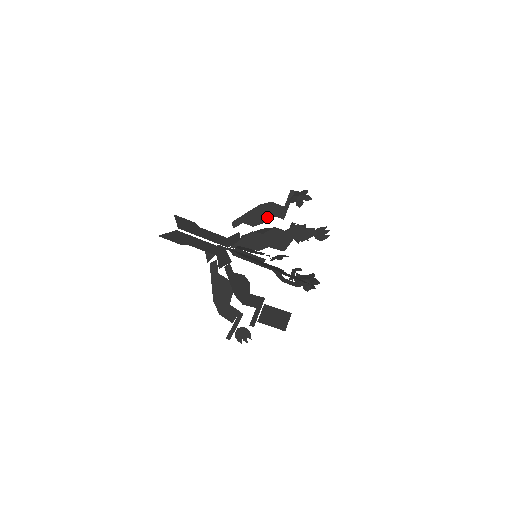
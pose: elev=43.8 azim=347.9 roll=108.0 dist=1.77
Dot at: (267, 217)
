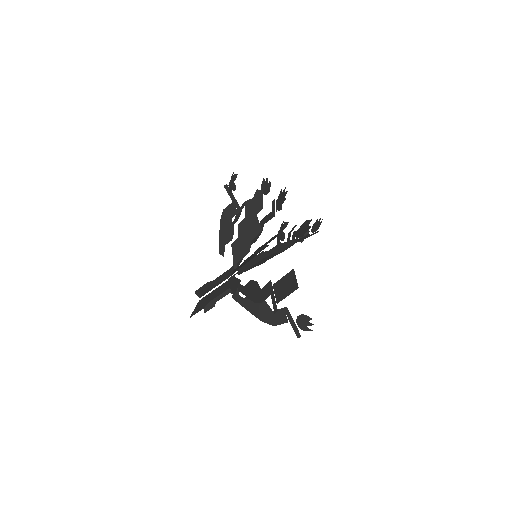
Dot at: (232, 223)
